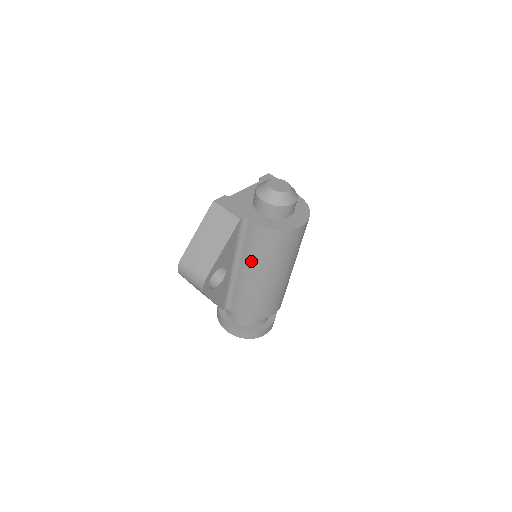
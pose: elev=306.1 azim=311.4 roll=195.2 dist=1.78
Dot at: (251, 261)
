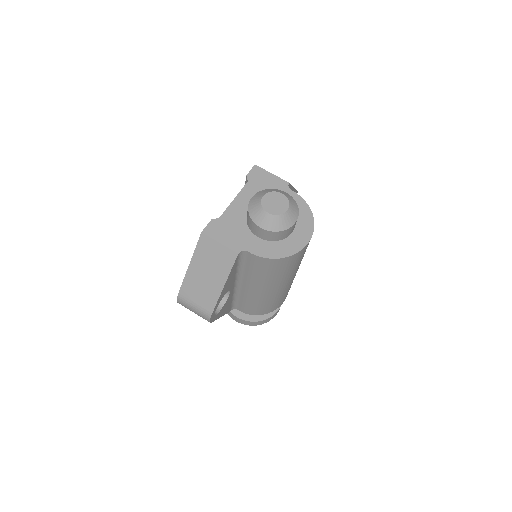
Dot at: (255, 281)
